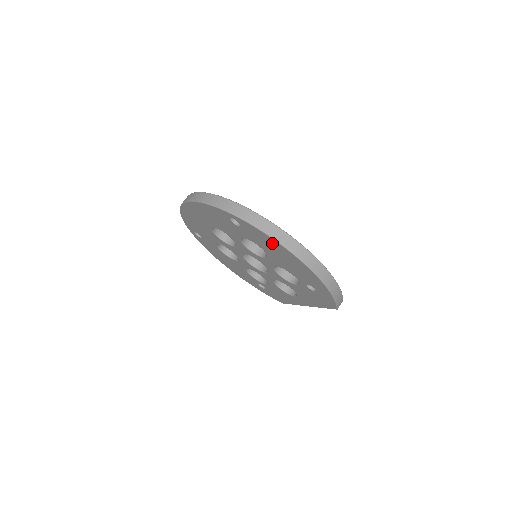
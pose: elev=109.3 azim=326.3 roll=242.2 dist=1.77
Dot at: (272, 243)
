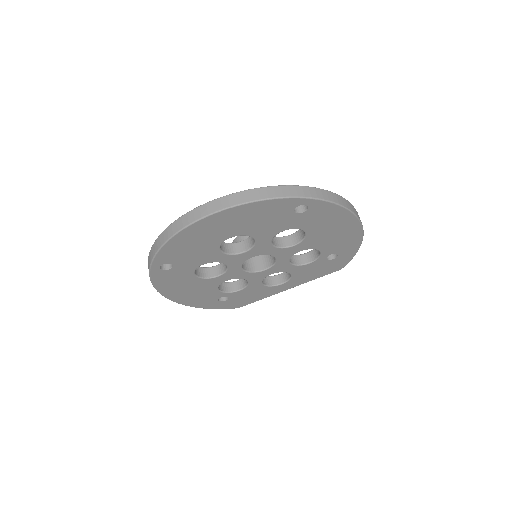
Dot at: (339, 217)
